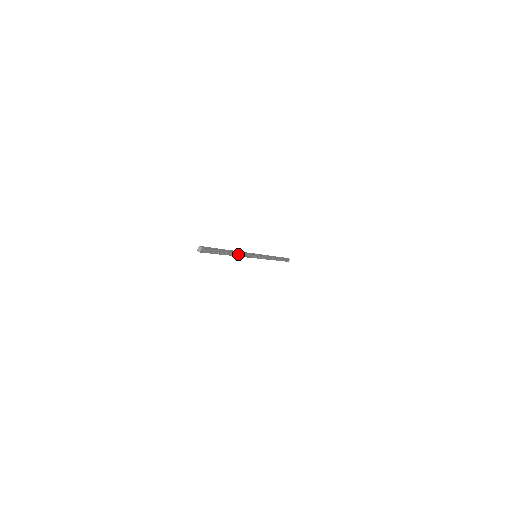
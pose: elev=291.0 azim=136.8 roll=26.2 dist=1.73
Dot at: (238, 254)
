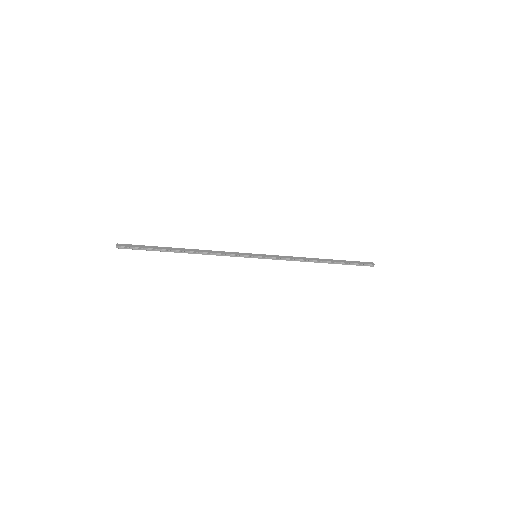
Dot at: (202, 253)
